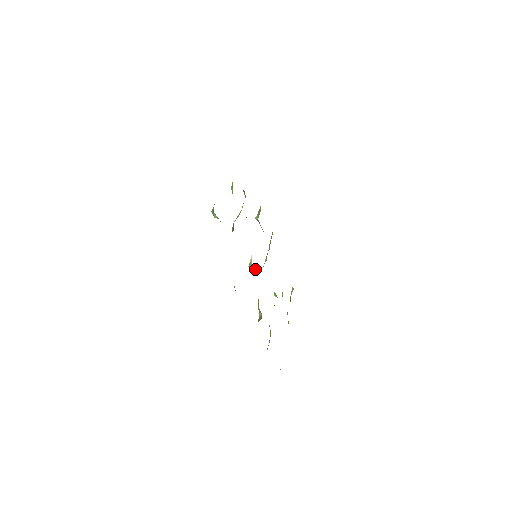
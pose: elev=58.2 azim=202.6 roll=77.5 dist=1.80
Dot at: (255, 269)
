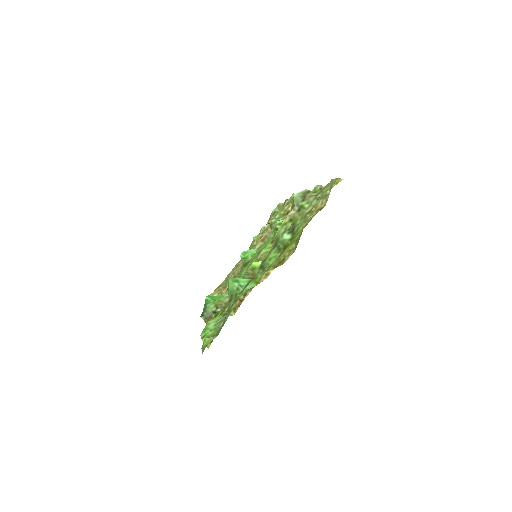
Dot at: occluded
